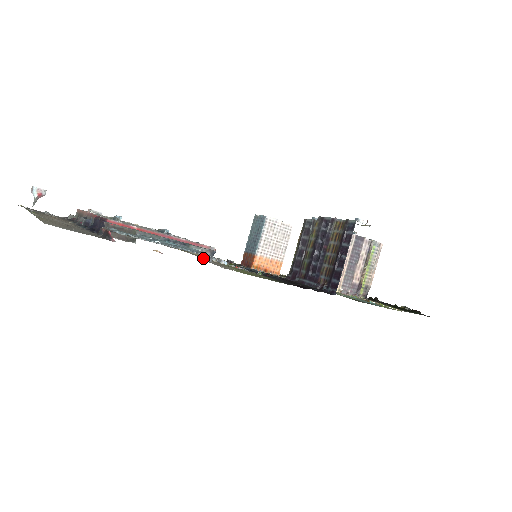
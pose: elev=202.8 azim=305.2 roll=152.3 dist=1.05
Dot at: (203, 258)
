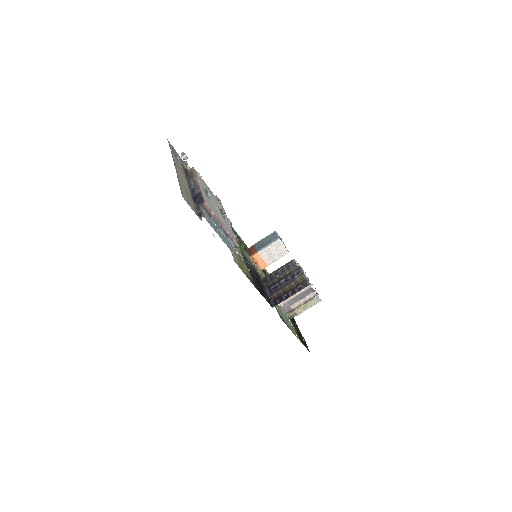
Dot at: occluded
